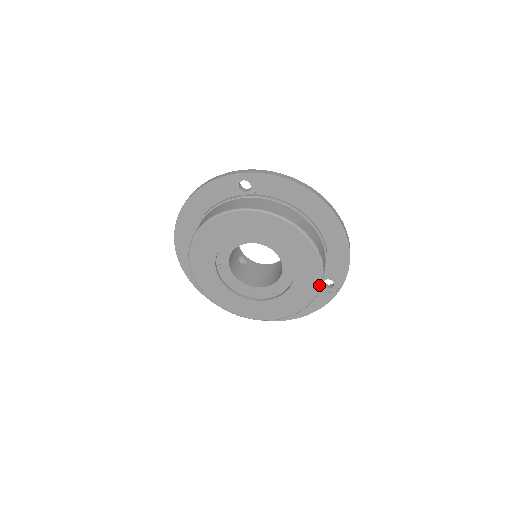
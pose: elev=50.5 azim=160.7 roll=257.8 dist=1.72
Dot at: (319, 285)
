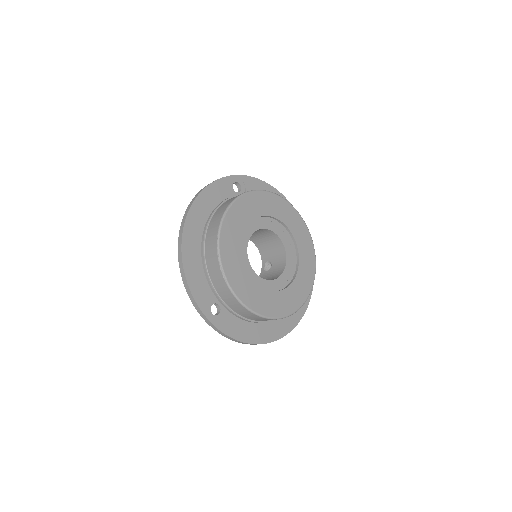
Dot at: (315, 260)
